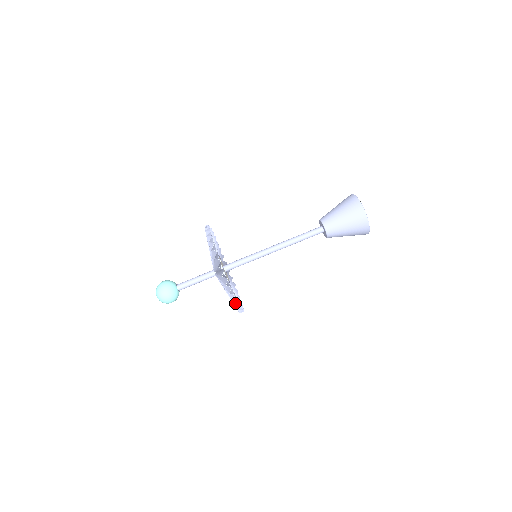
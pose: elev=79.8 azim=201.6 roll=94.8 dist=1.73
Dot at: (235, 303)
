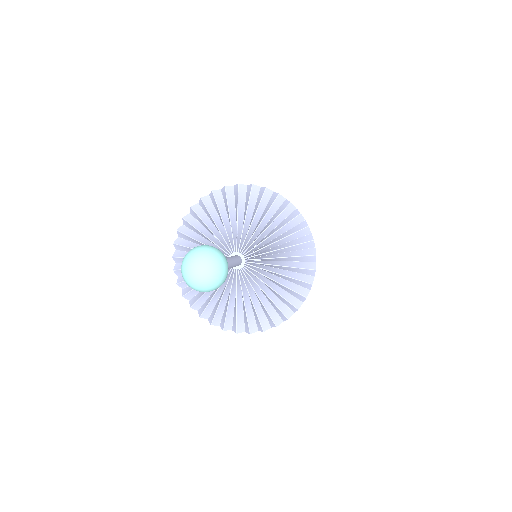
Dot at: (309, 238)
